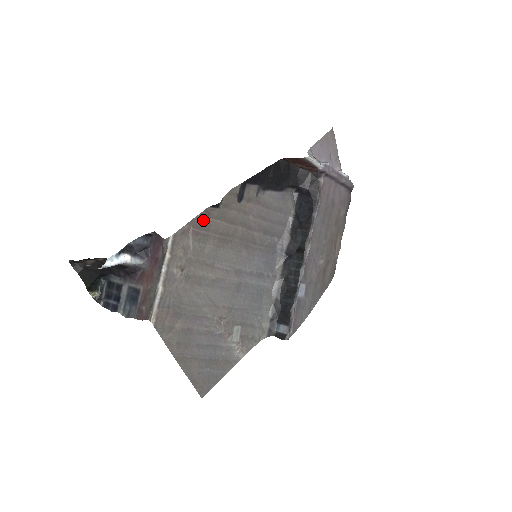
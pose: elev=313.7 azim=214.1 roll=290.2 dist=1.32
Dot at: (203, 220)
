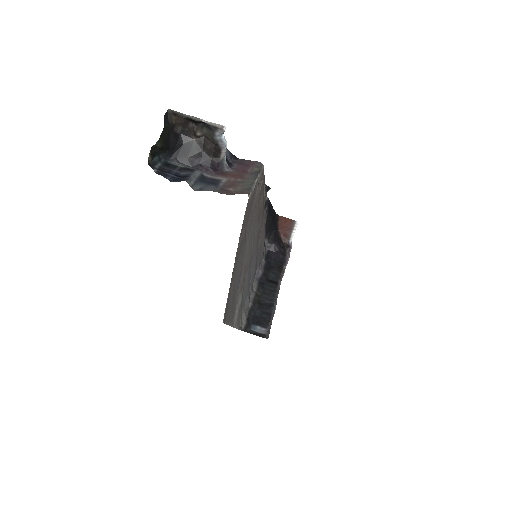
Dot at: (263, 186)
